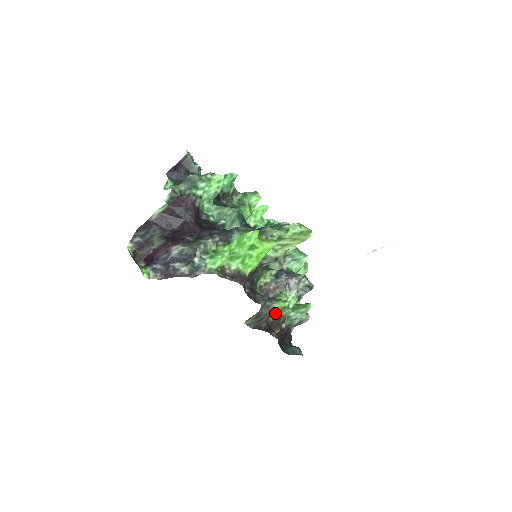
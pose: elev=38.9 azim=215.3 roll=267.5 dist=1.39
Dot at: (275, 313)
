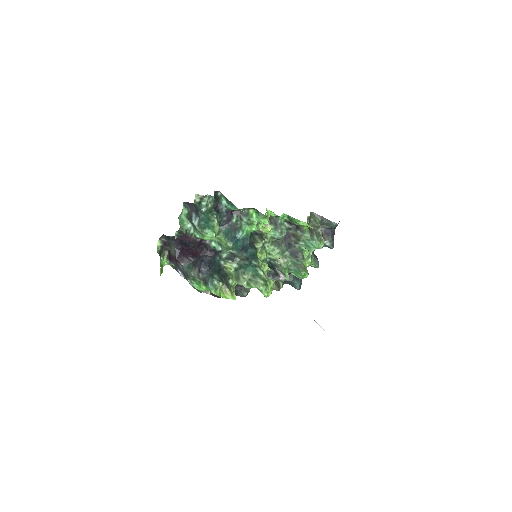
Dot at: occluded
